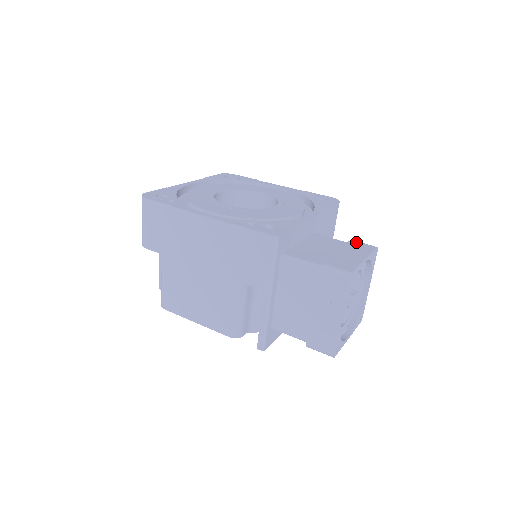
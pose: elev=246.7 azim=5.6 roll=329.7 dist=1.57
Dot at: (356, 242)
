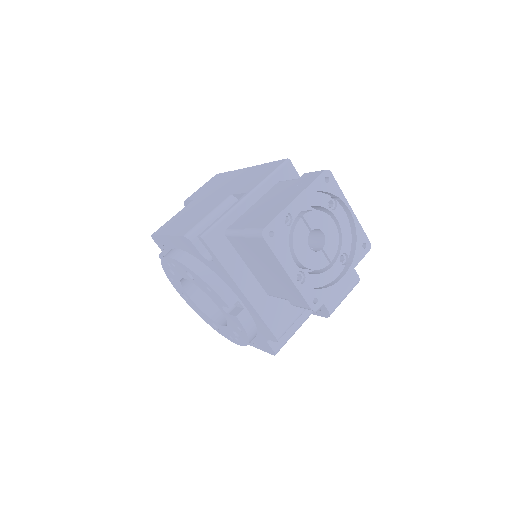
Dot at: occluded
